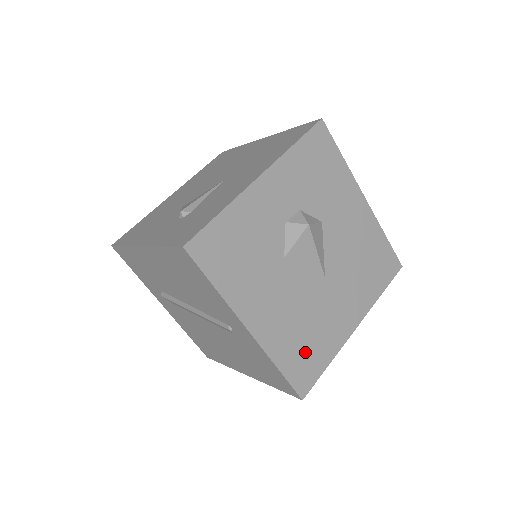
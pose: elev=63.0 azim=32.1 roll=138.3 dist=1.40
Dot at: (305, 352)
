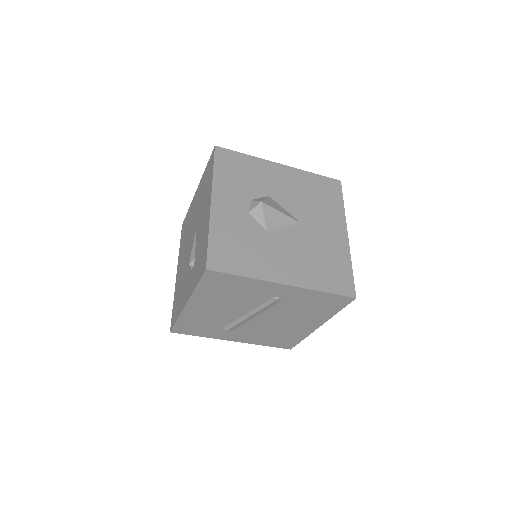
Dot at: (330, 271)
